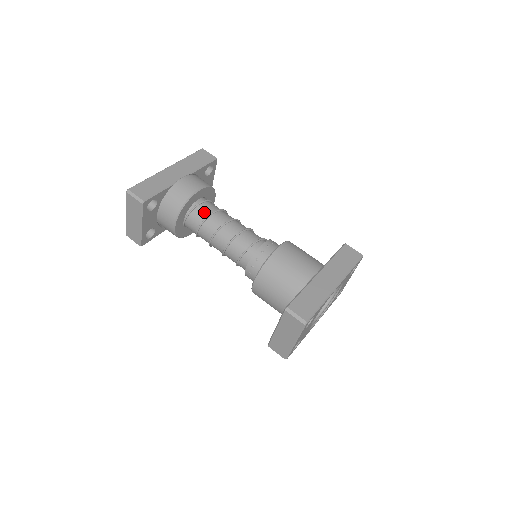
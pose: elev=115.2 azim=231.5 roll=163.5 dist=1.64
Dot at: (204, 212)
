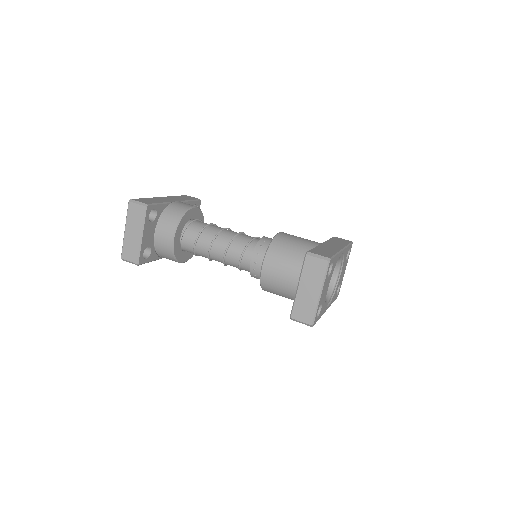
Dot at: (201, 225)
